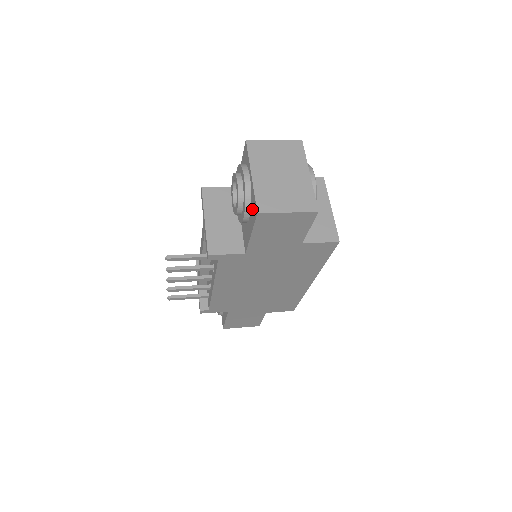
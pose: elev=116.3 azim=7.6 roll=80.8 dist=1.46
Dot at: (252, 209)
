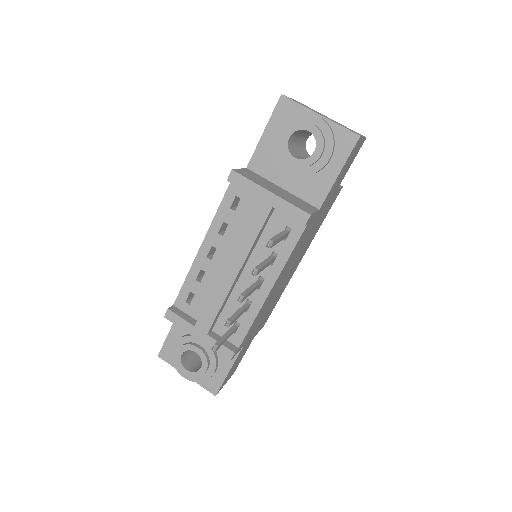
Dot at: (337, 144)
